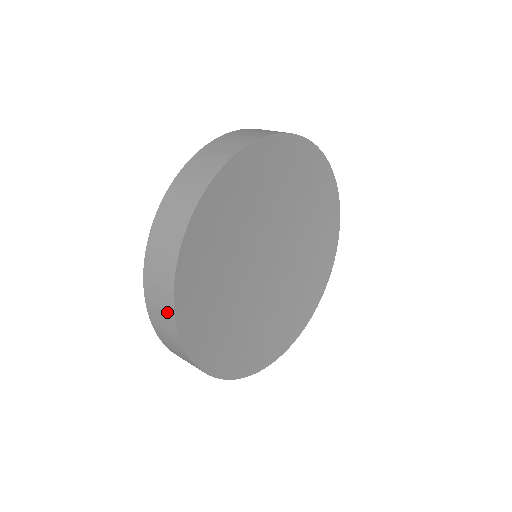
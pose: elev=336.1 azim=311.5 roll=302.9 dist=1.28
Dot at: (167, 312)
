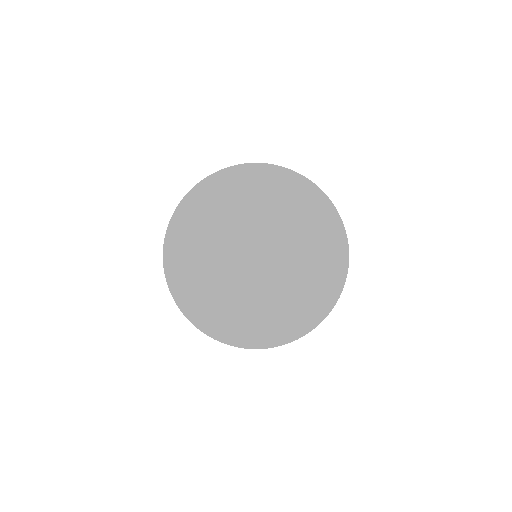
Dot at: occluded
